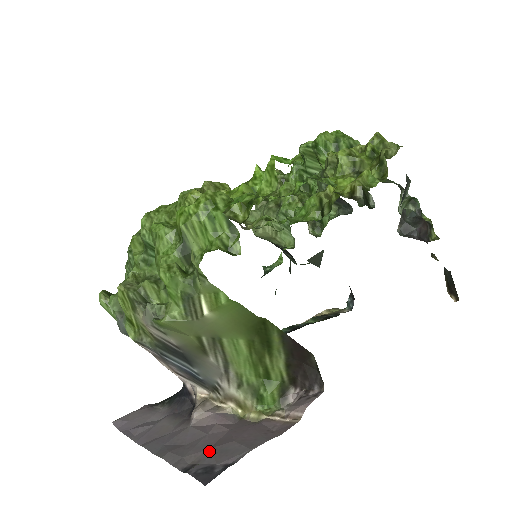
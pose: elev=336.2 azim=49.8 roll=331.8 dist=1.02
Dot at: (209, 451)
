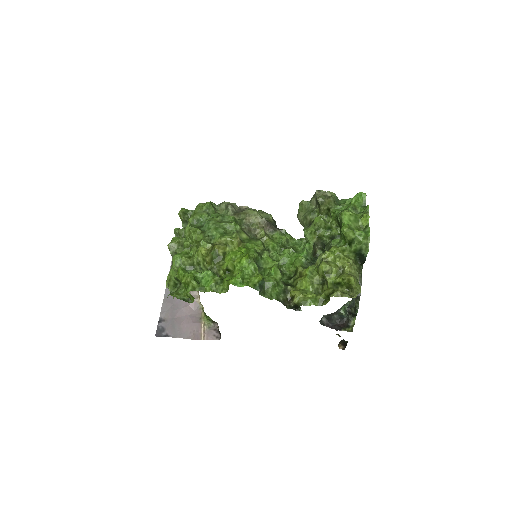
Dot at: (172, 320)
